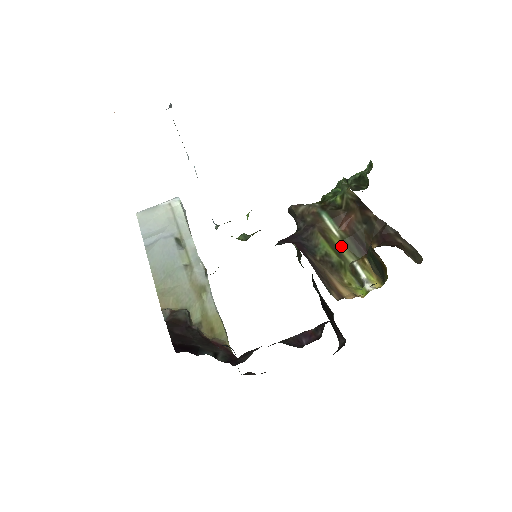
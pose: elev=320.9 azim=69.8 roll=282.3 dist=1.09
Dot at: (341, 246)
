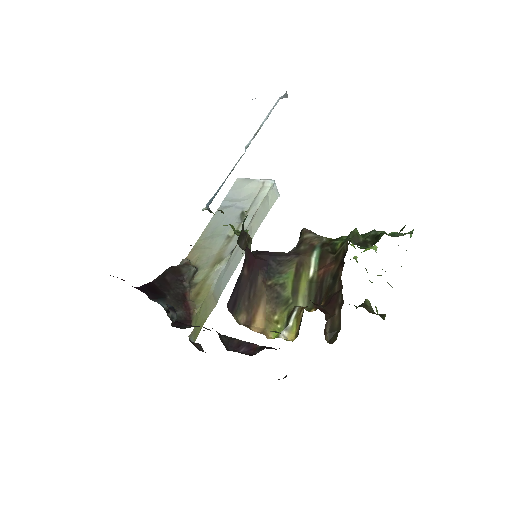
Dot at: (304, 287)
